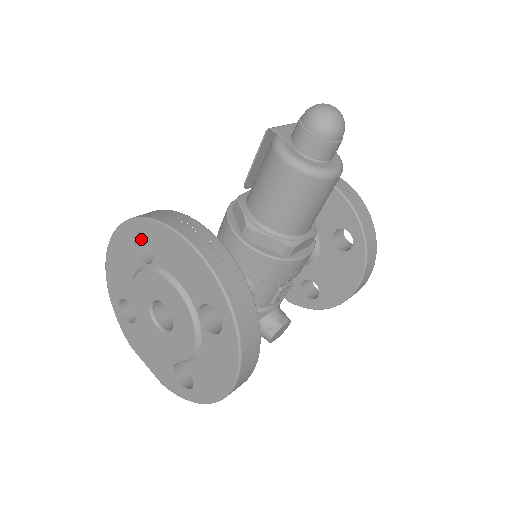
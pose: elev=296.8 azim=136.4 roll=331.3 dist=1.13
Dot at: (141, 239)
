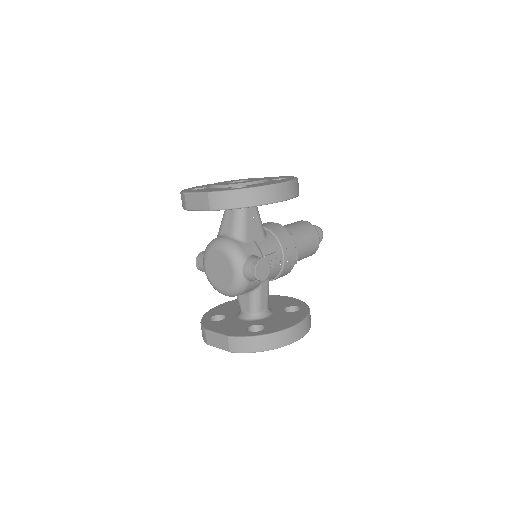
Dot at: occluded
